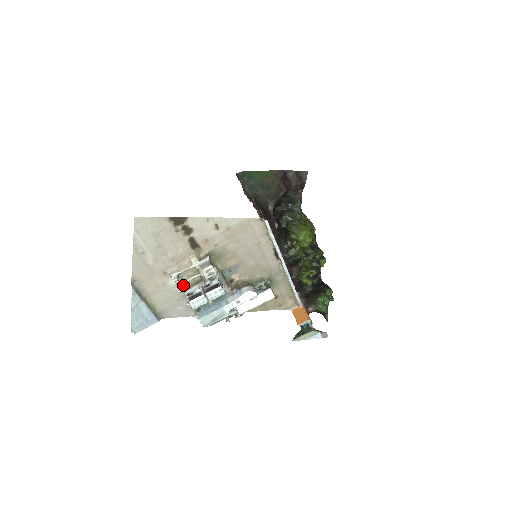
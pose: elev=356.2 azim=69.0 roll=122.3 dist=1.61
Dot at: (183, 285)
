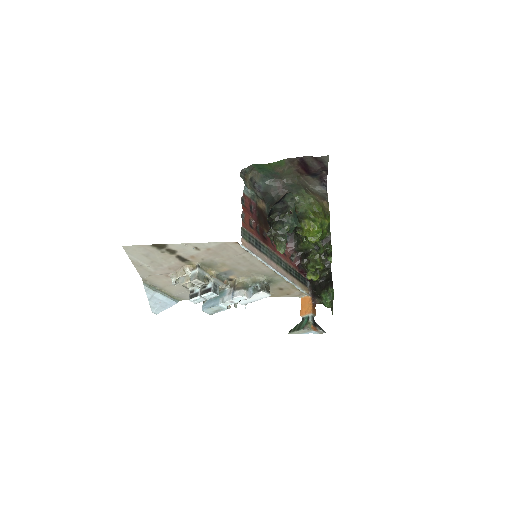
Dot at: occluded
